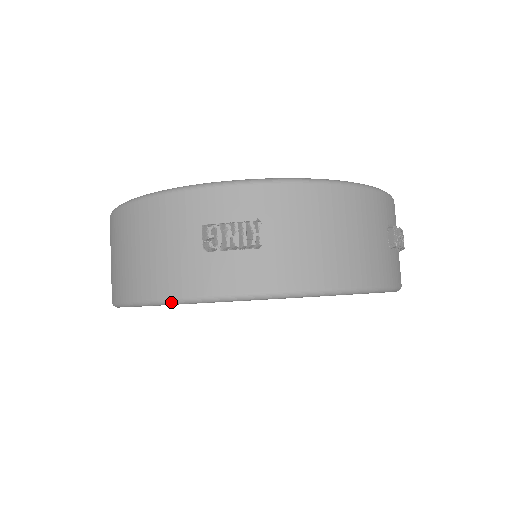
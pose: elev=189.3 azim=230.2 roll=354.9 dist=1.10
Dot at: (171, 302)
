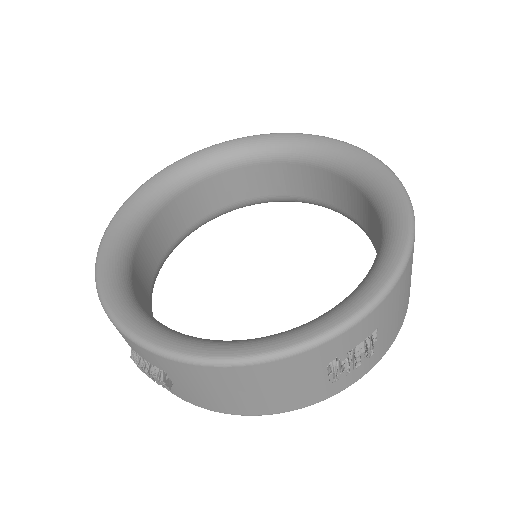
Dot at: occluded
